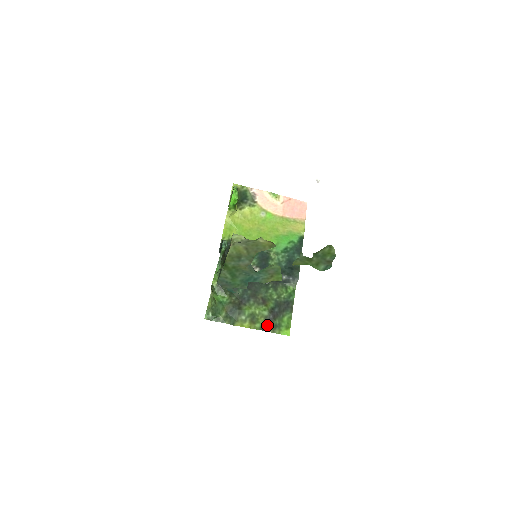
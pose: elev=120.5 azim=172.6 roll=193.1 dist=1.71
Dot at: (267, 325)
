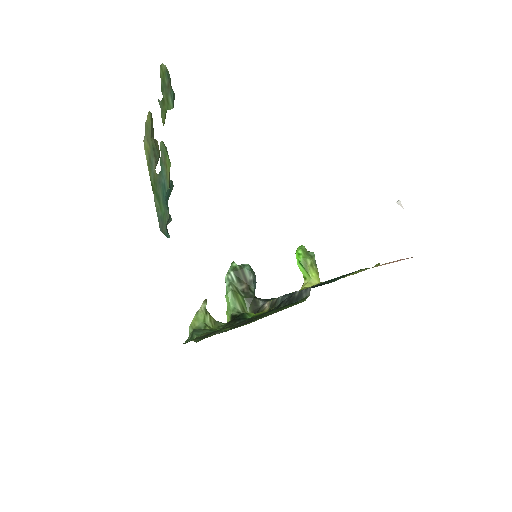
Dot at: (225, 330)
